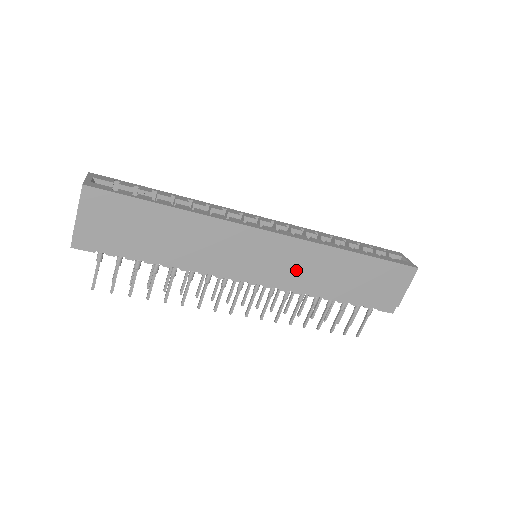
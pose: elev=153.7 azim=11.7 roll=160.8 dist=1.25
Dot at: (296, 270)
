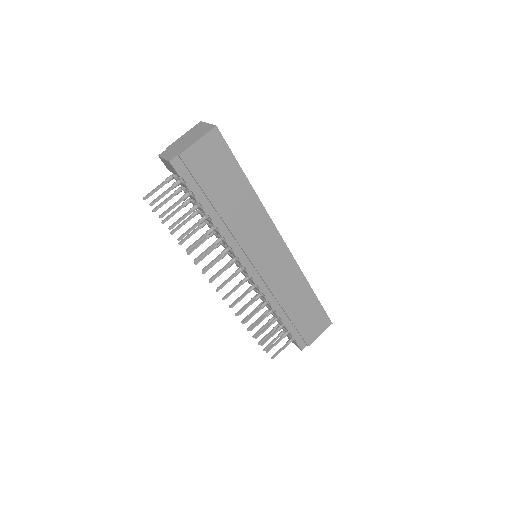
Dot at: (278, 280)
